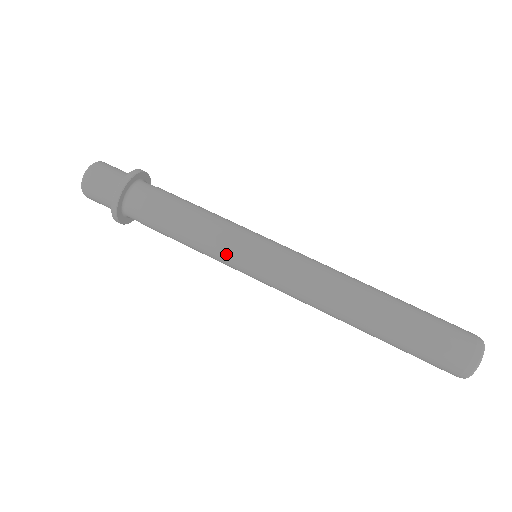
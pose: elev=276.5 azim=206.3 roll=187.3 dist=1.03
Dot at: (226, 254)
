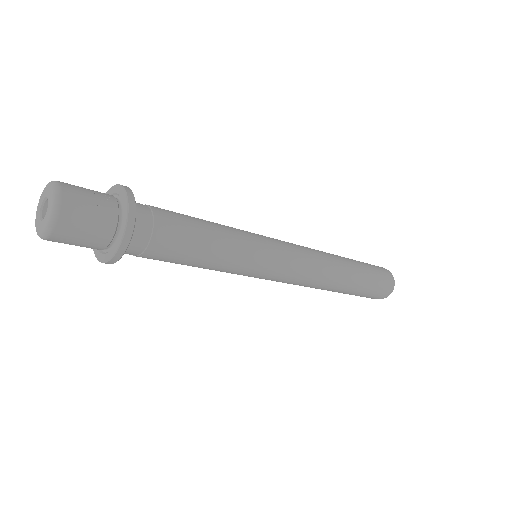
Dot at: occluded
